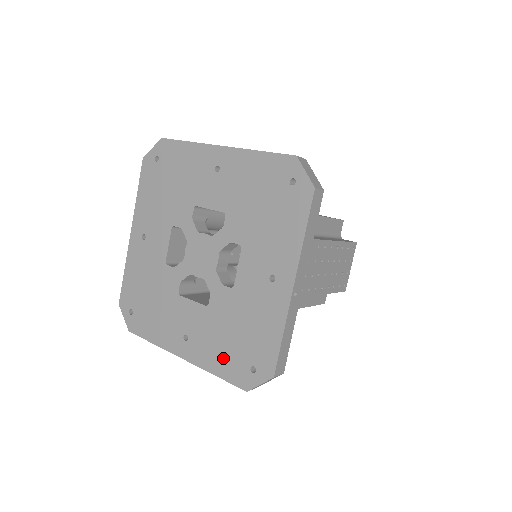
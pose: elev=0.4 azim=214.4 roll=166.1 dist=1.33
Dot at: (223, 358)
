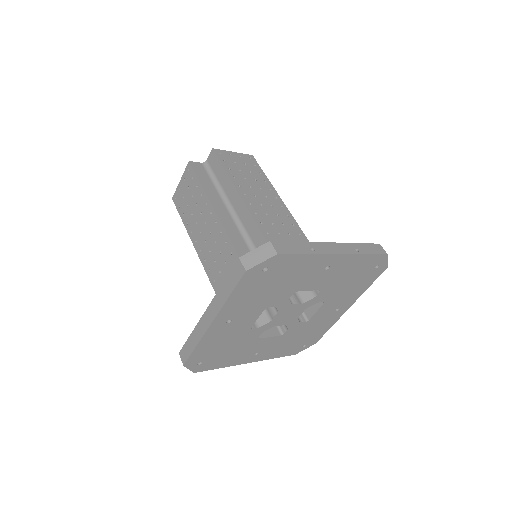
Dot at: (285, 350)
